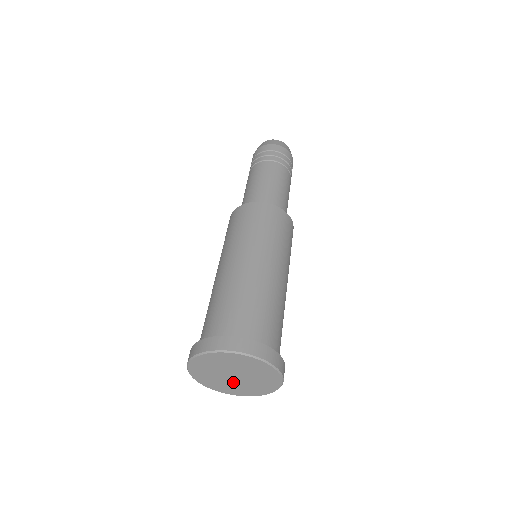
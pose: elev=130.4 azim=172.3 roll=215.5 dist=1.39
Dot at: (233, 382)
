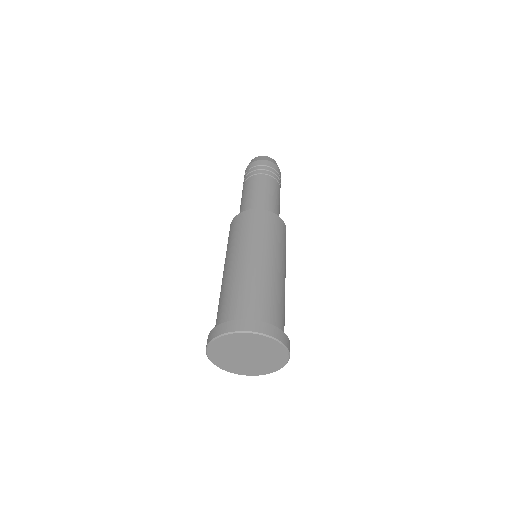
Dot at: (237, 359)
